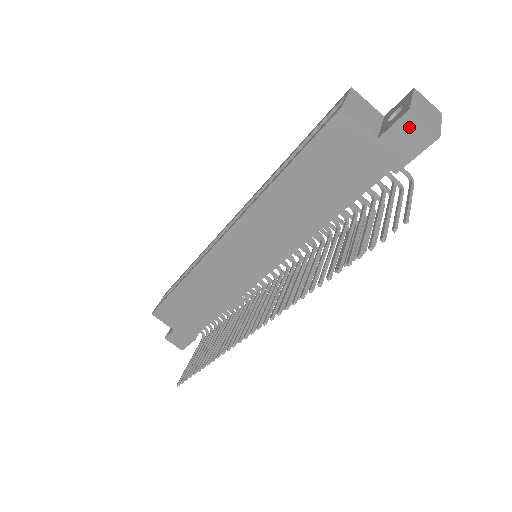
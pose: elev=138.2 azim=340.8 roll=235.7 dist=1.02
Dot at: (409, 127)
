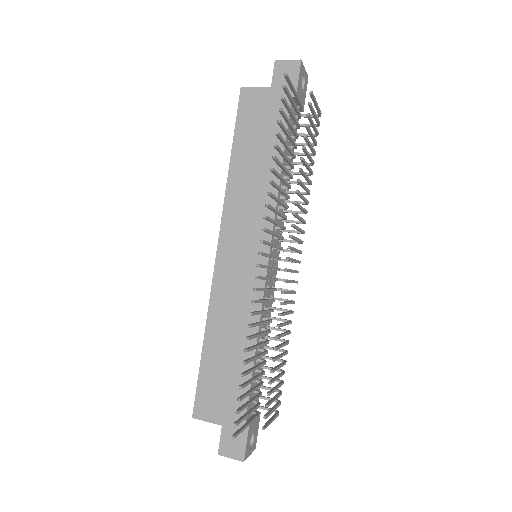
Dot at: (282, 68)
